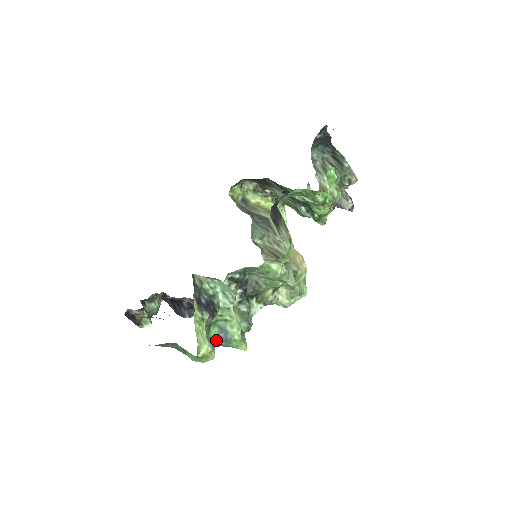
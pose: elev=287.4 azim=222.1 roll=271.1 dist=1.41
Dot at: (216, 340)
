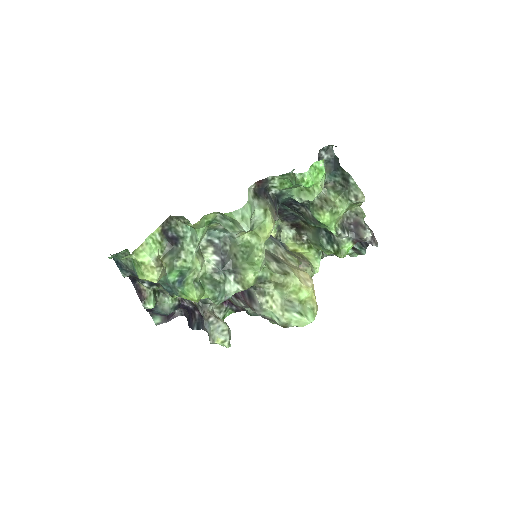
Dot at: (173, 282)
